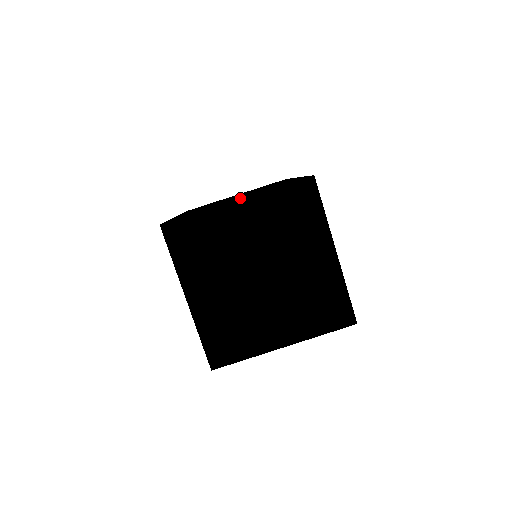
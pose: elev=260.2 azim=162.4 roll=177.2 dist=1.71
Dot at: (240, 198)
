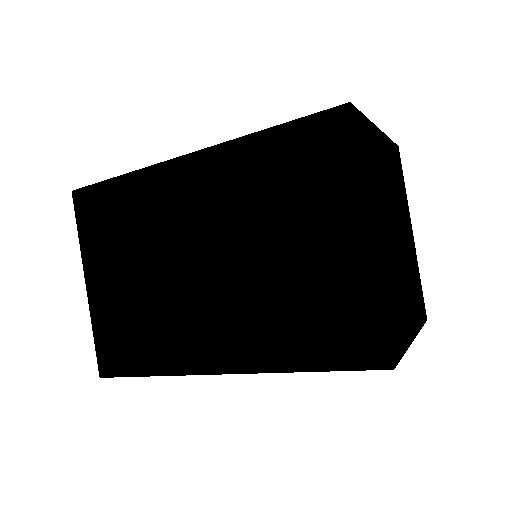
Dot at: occluded
